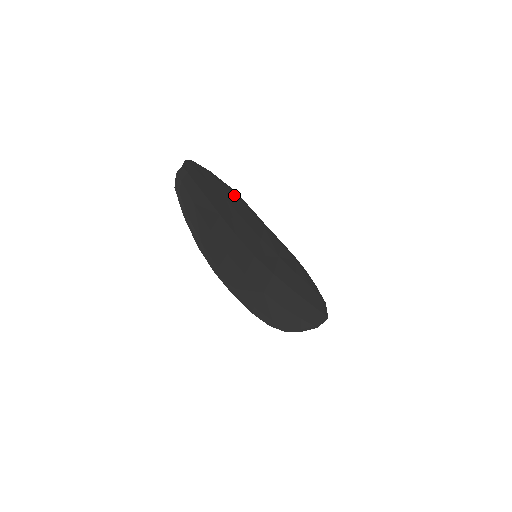
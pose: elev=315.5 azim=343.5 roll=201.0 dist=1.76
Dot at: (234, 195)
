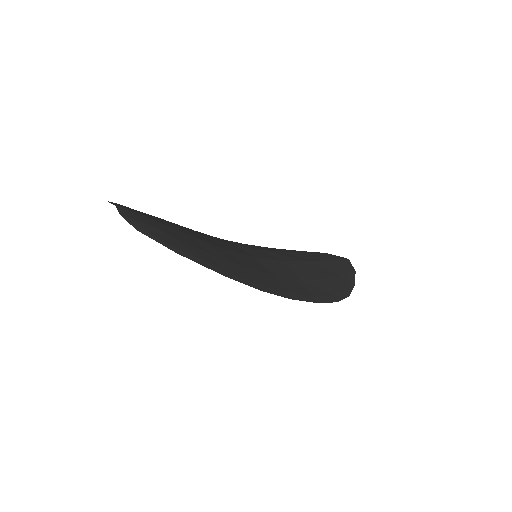
Dot at: occluded
